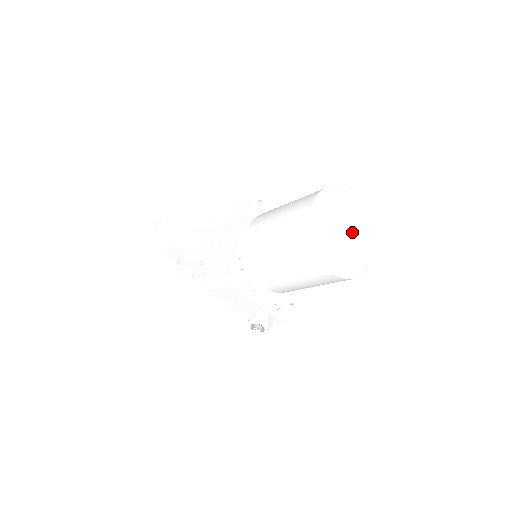
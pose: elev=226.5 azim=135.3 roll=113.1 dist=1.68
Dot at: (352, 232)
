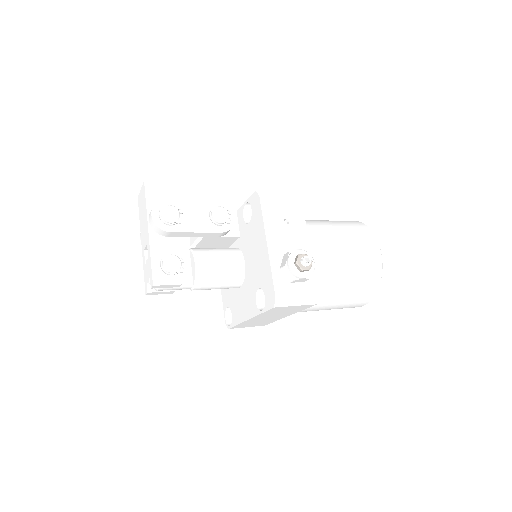
Dot at: occluded
